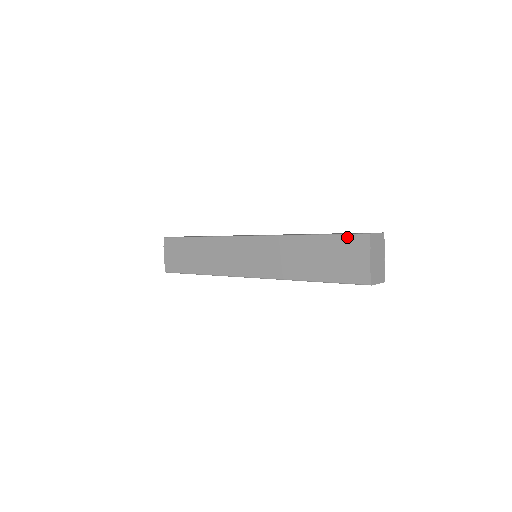
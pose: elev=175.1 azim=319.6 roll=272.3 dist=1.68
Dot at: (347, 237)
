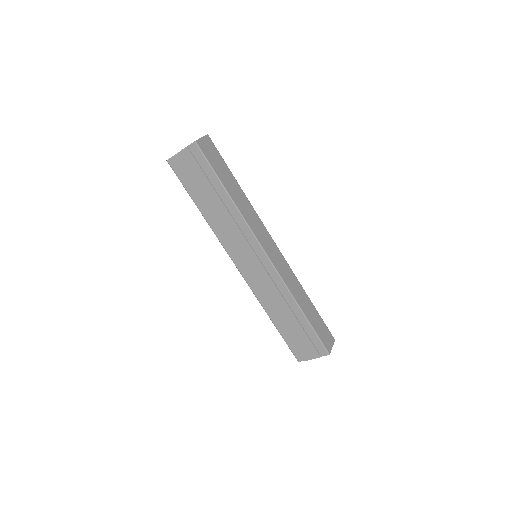
Dot at: (318, 341)
